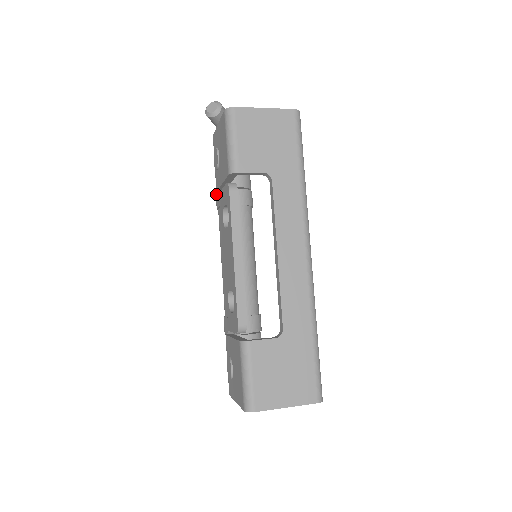
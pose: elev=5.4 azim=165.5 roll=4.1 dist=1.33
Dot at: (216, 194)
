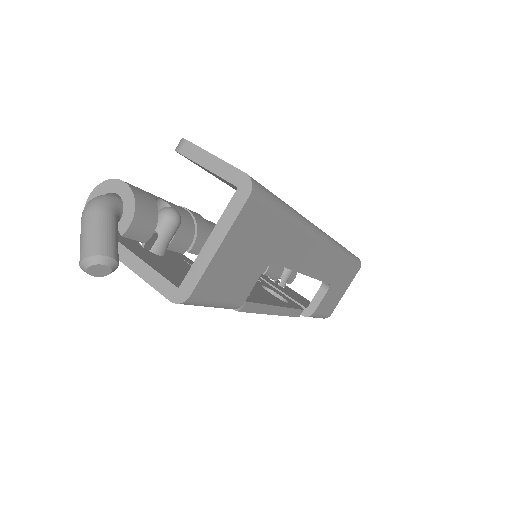
Dot at: occluded
